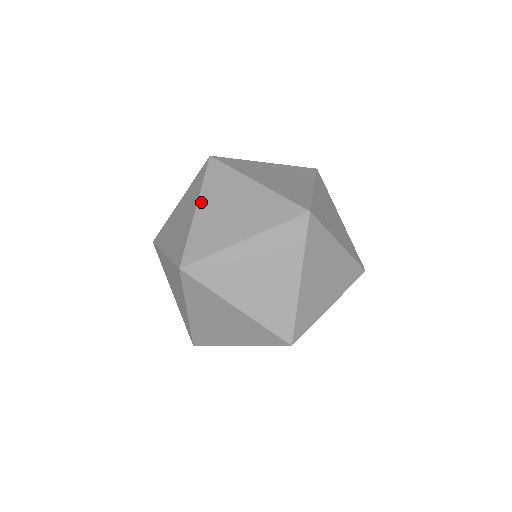
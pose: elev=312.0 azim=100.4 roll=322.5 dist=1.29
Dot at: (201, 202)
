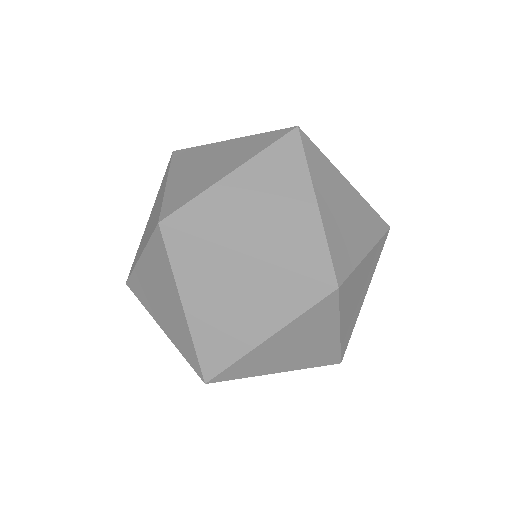
Dot at: (185, 298)
